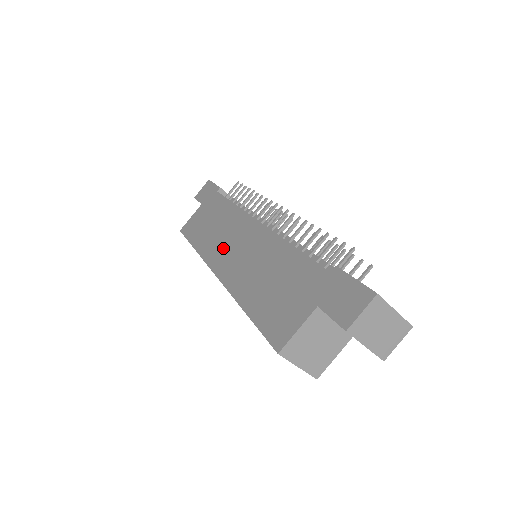
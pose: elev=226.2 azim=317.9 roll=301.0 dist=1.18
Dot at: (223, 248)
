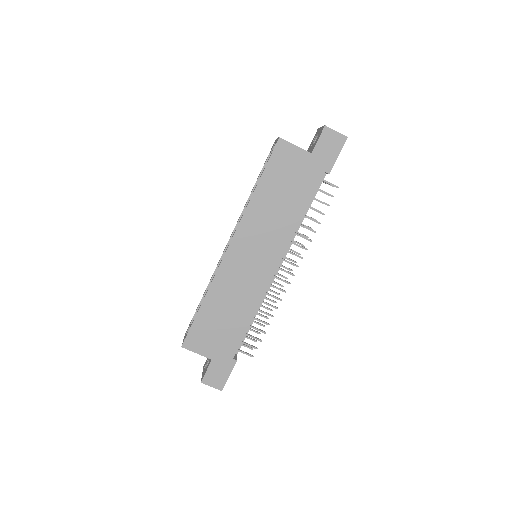
Dot at: (253, 239)
